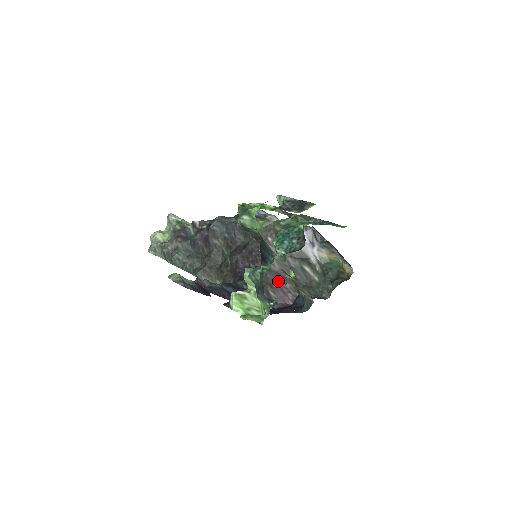
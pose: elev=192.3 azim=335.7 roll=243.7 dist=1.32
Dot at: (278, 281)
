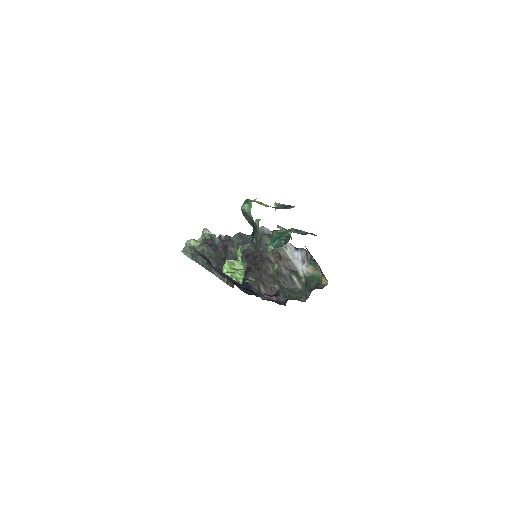
Dot at: (269, 281)
